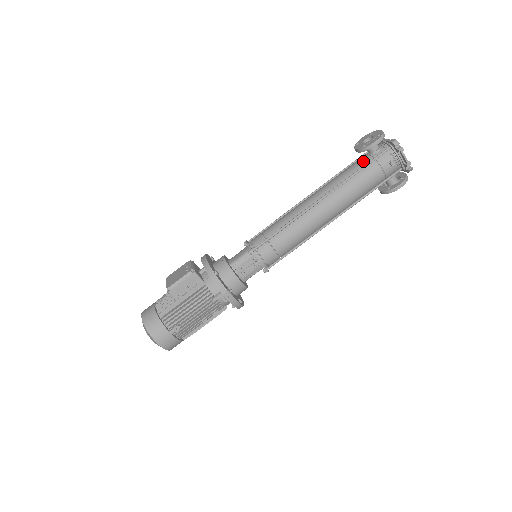
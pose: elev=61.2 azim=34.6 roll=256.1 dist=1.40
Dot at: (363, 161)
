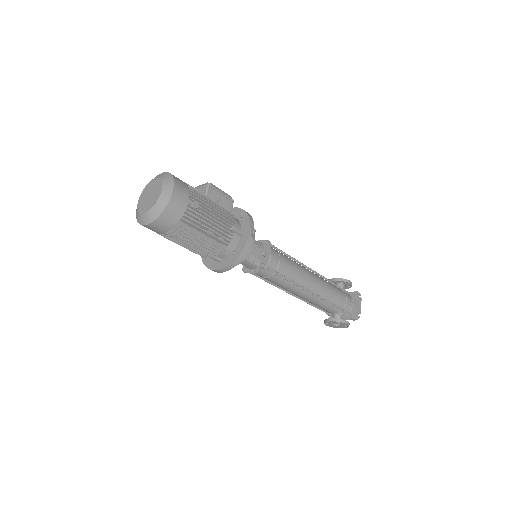
Dot at: occluded
